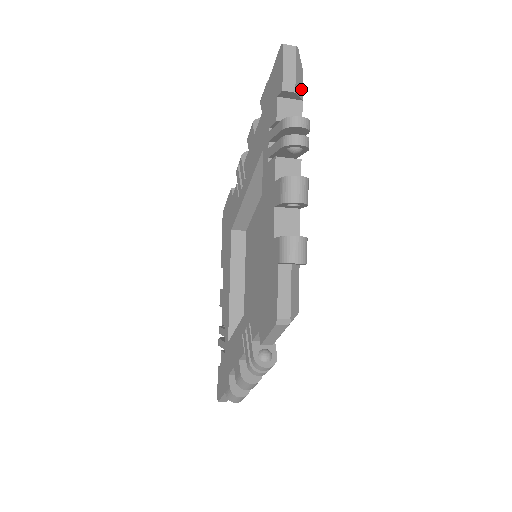
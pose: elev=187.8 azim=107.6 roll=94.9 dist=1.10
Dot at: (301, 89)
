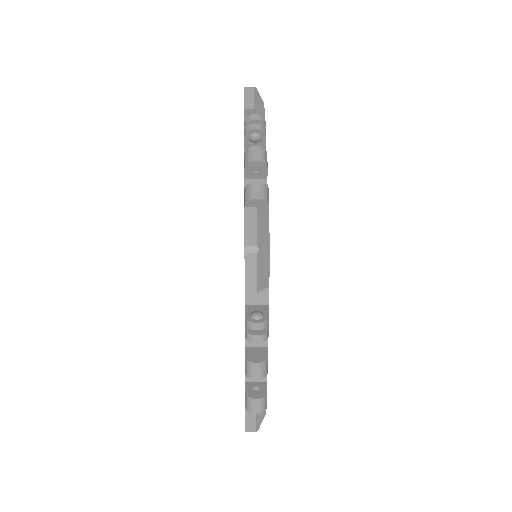
Dot at: (262, 111)
